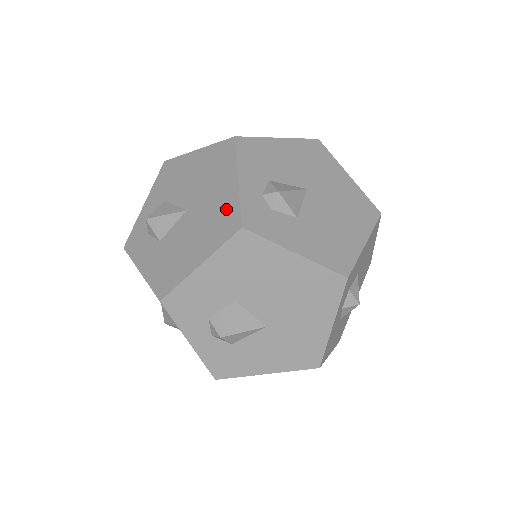
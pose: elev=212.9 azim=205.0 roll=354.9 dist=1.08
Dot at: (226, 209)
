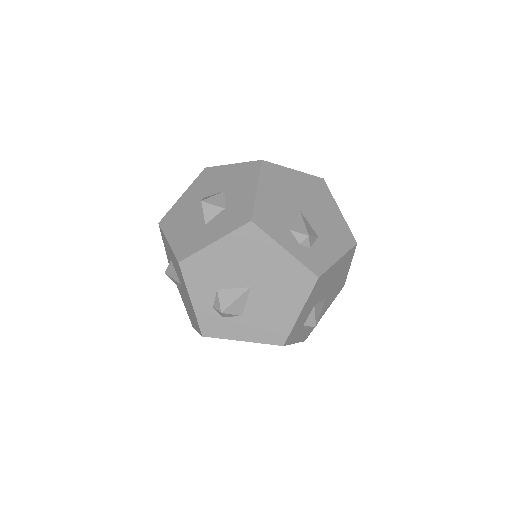
Dot at: (293, 272)
